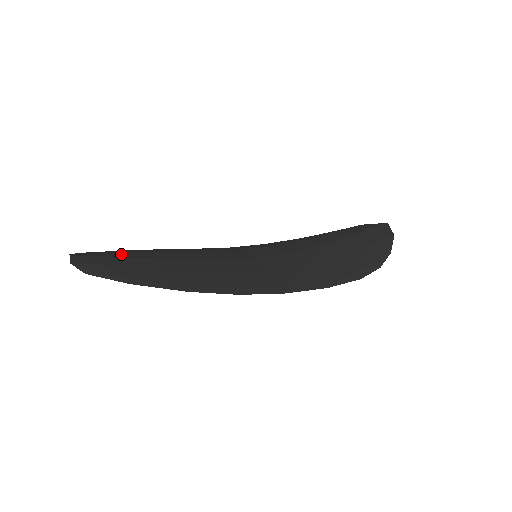
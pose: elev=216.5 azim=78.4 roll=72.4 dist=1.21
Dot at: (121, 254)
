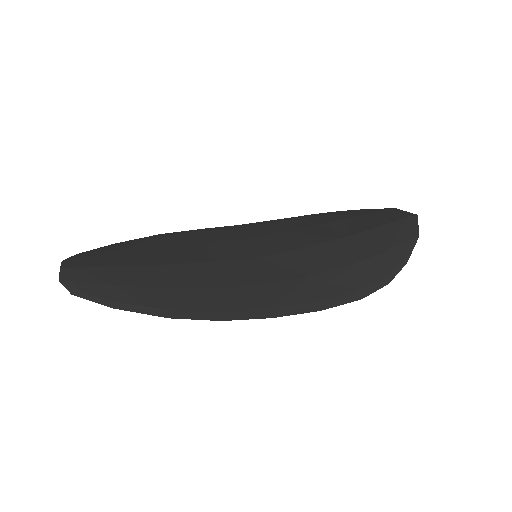
Dot at: (113, 258)
